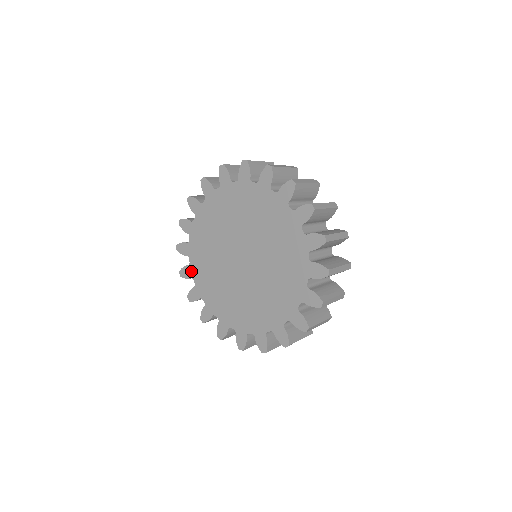
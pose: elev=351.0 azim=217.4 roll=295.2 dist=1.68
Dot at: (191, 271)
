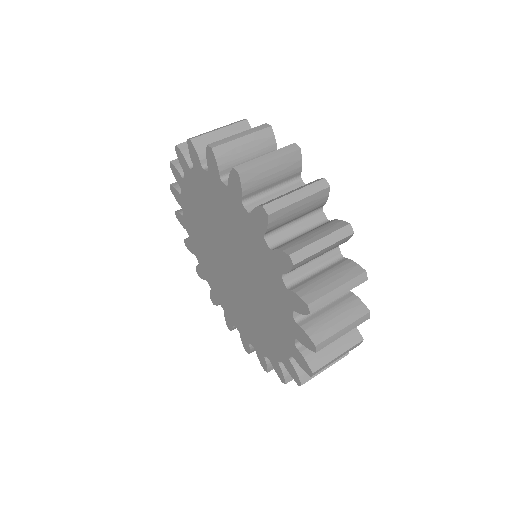
Dot at: (182, 184)
